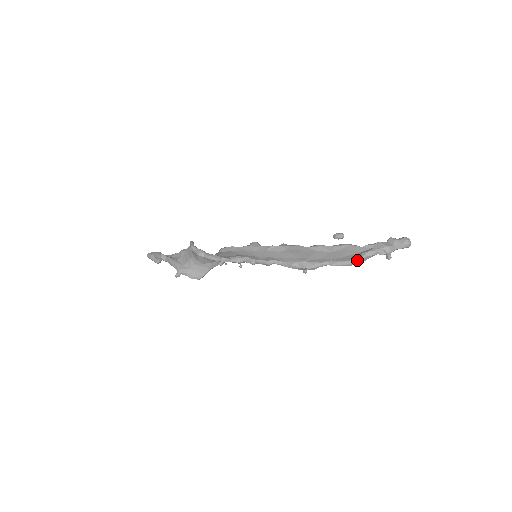
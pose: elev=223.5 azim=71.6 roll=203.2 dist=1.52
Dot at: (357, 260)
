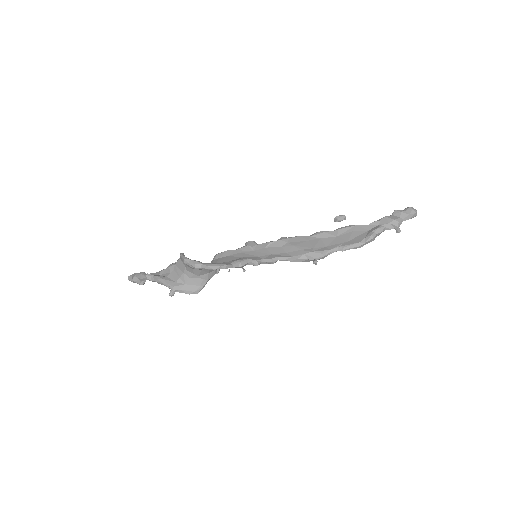
Dot at: (367, 240)
